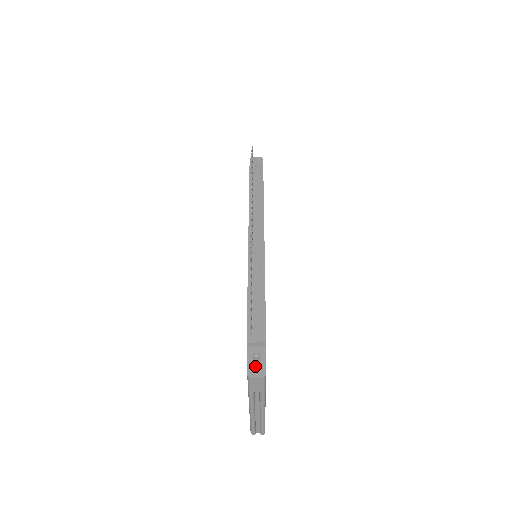
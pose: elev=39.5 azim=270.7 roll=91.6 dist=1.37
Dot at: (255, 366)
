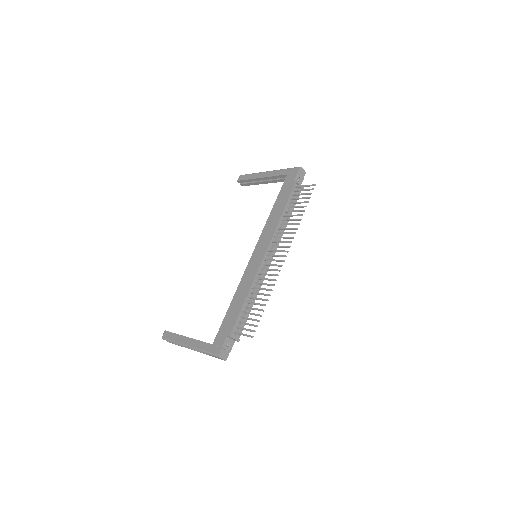
Dot at: (225, 351)
